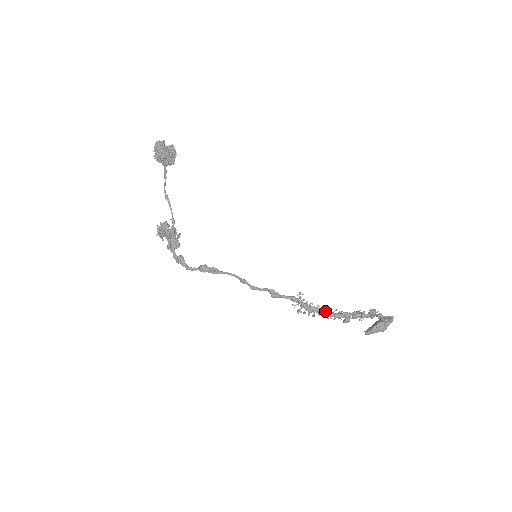
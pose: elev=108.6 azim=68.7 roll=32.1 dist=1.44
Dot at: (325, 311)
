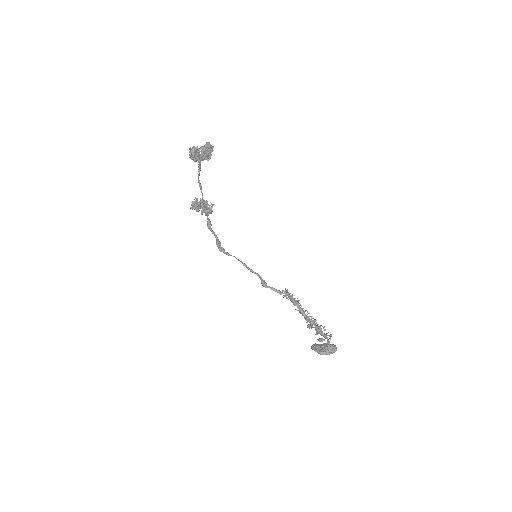
Dot at: (300, 310)
